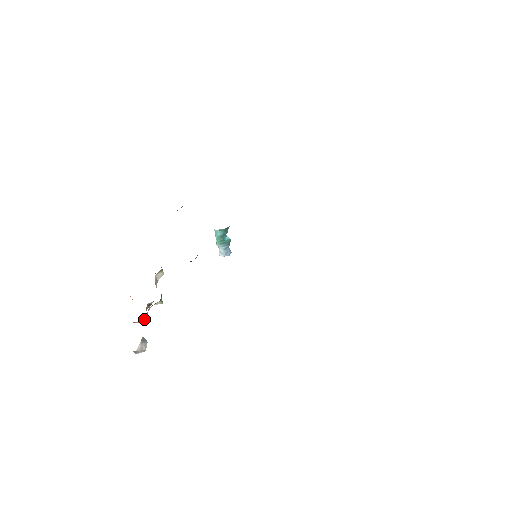
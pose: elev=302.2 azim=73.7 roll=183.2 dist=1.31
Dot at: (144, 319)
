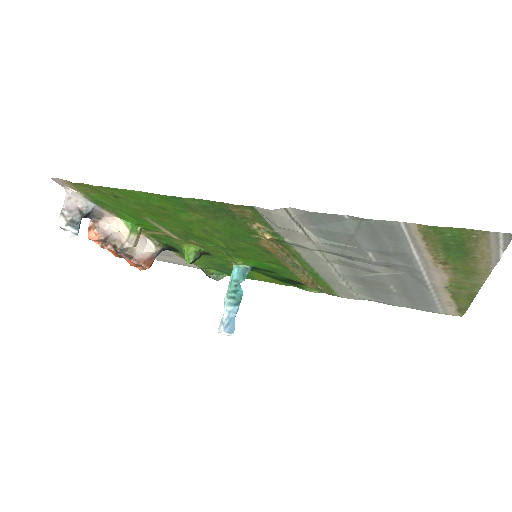
Dot at: (99, 233)
